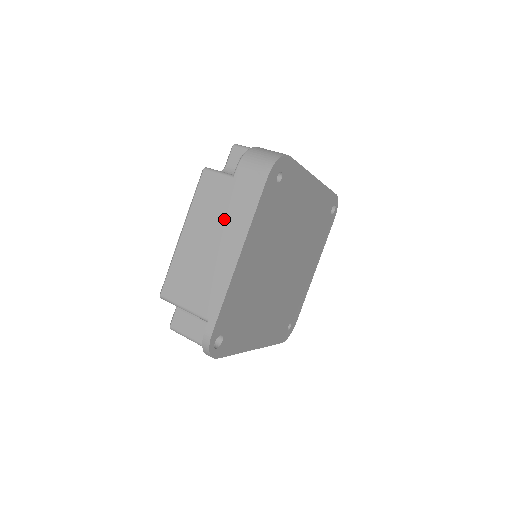
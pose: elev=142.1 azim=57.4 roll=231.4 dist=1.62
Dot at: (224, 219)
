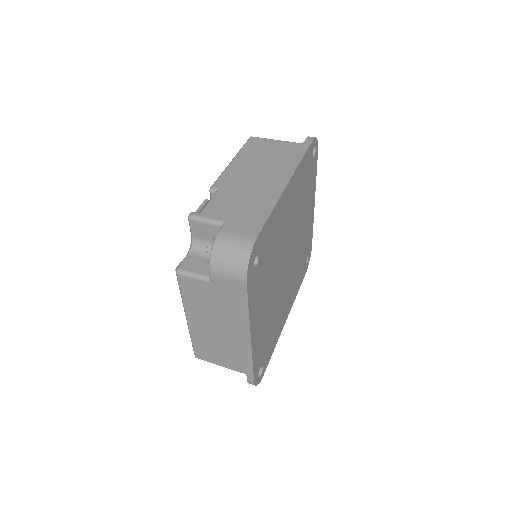
Dot at: (221, 313)
